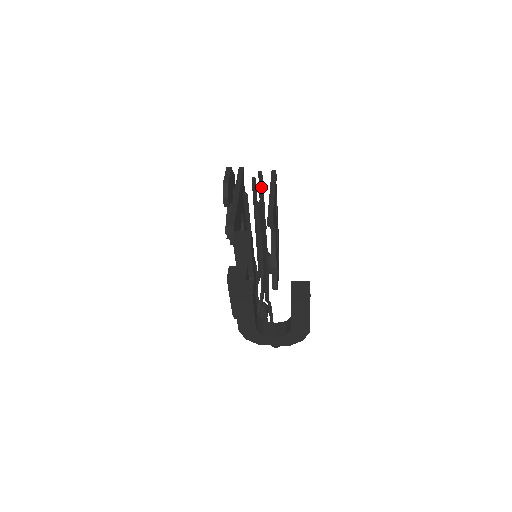
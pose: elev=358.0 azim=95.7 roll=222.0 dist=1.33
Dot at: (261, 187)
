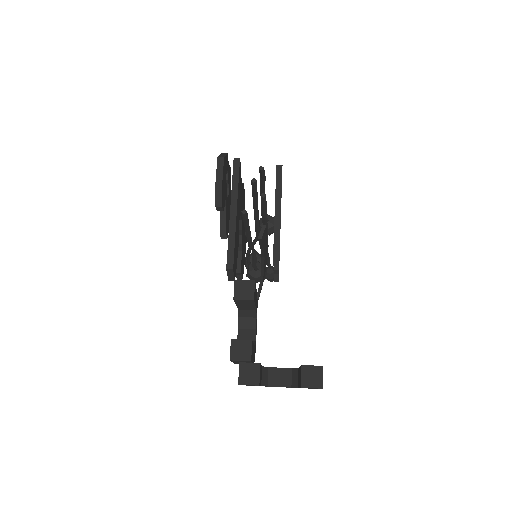
Dot at: (264, 198)
